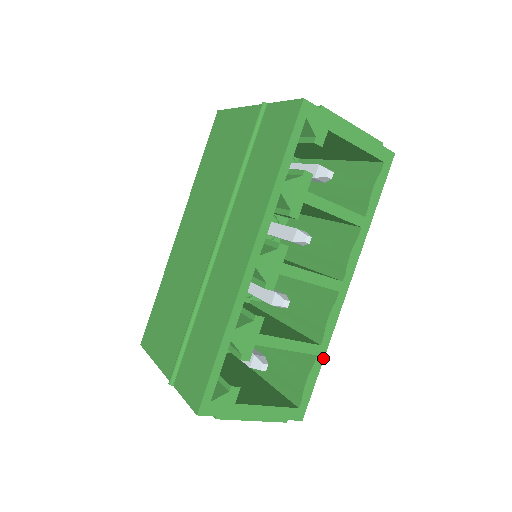
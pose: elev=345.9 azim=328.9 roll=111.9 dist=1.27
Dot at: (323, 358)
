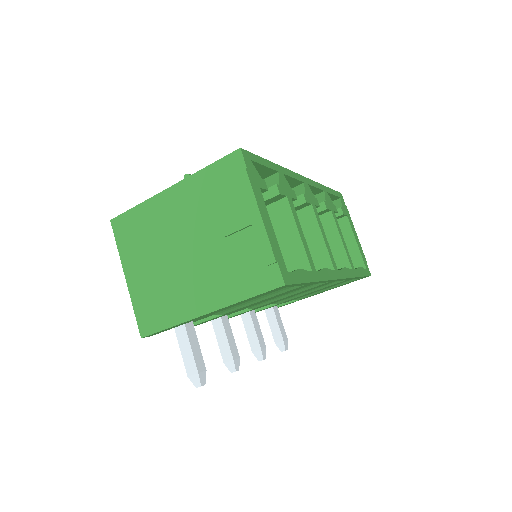
Dot at: (314, 281)
